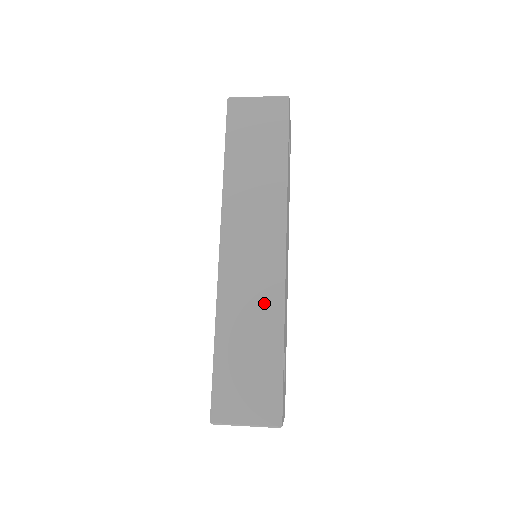
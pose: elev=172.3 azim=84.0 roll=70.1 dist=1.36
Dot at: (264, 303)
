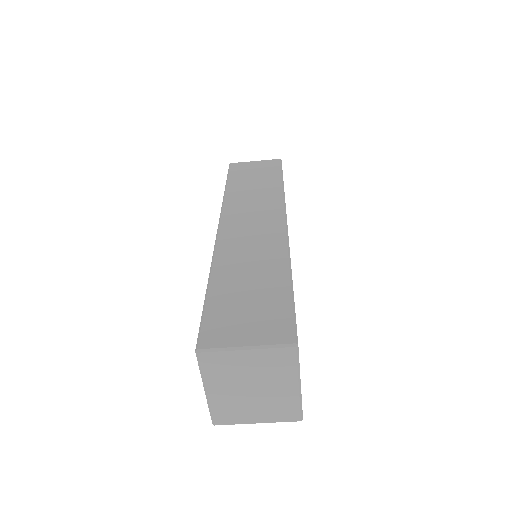
Dot at: (266, 252)
